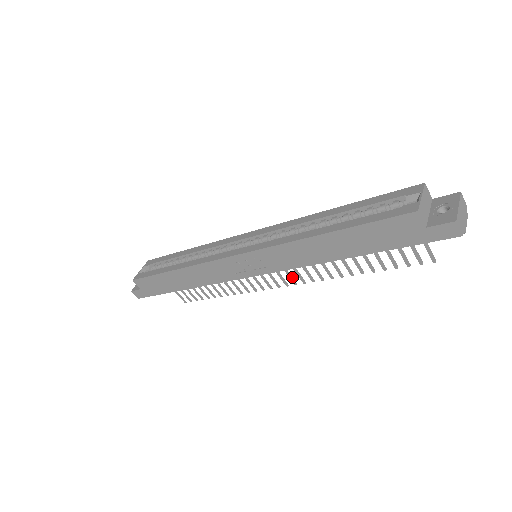
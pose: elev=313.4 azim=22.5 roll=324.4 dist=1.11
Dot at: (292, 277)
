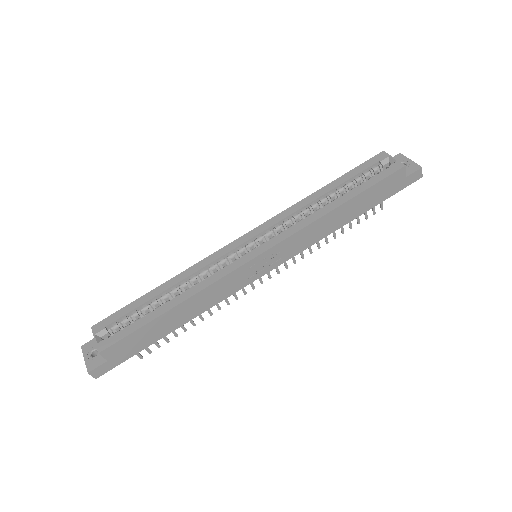
Dot at: (277, 267)
